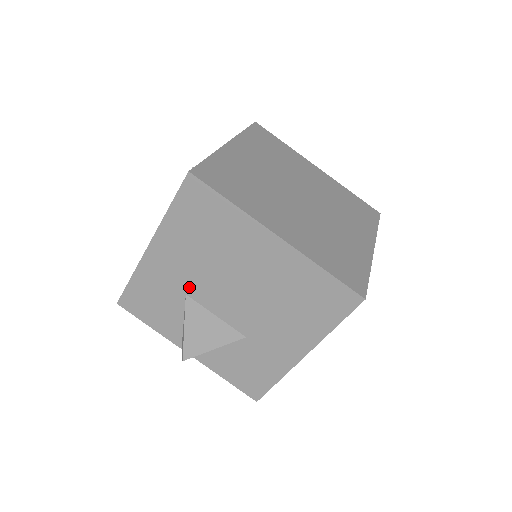
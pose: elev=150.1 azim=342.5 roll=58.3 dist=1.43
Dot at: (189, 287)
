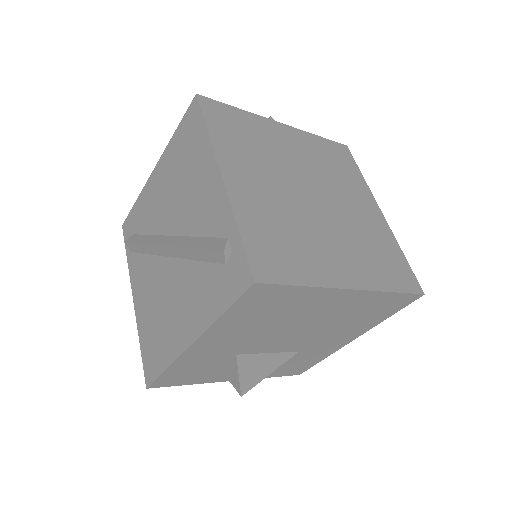
Dot at: (241, 350)
